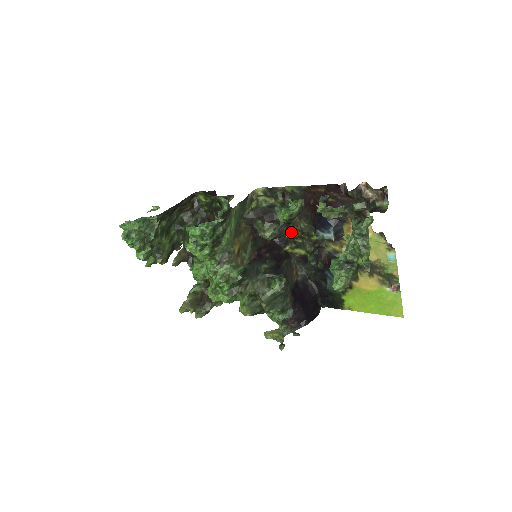
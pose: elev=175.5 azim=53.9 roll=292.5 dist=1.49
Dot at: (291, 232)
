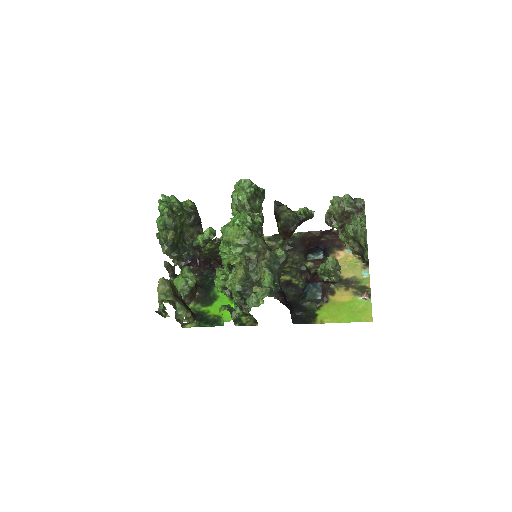
Dot at: occluded
